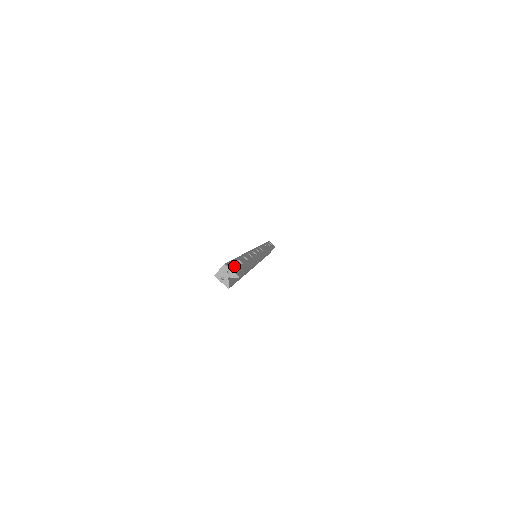
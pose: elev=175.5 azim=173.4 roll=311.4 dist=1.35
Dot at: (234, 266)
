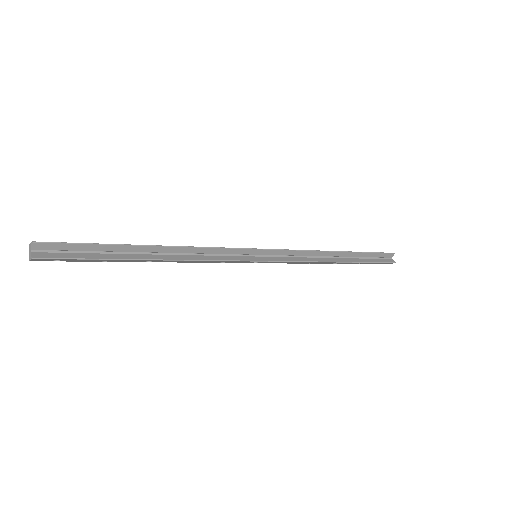
Dot at: (61, 245)
